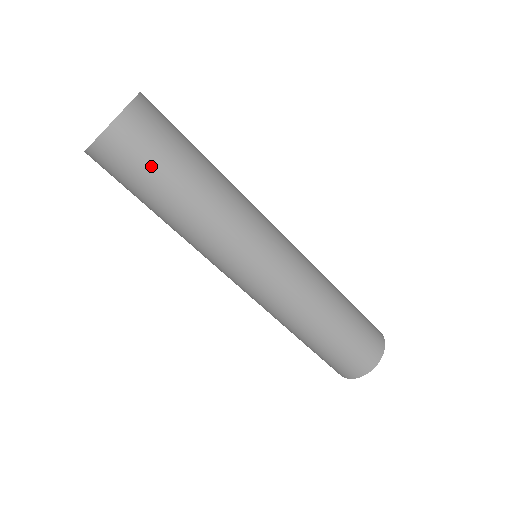
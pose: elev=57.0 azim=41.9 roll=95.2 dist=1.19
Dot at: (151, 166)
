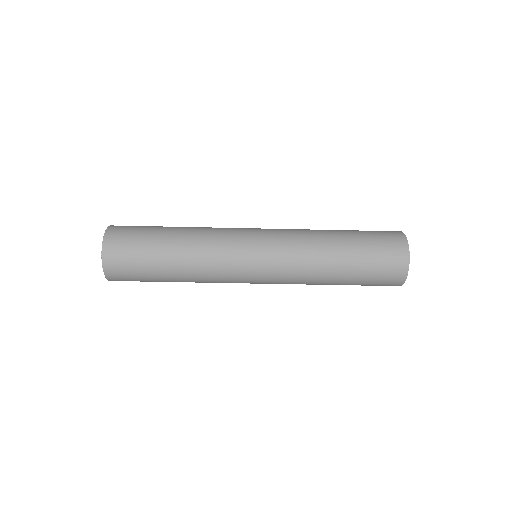
Dot at: (139, 261)
